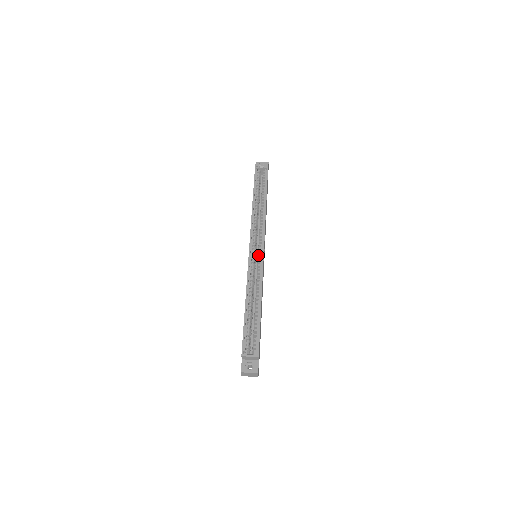
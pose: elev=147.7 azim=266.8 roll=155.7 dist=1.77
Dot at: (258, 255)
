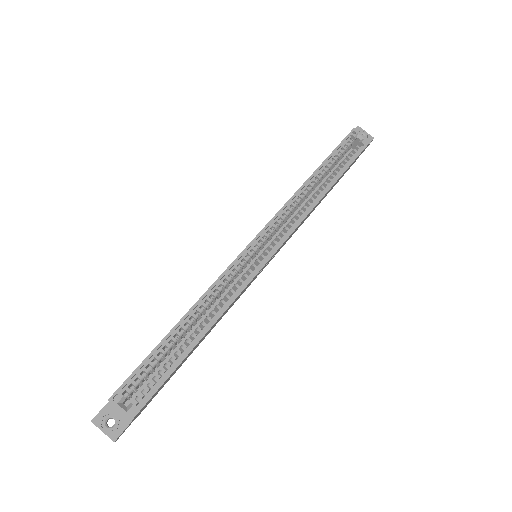
Dot at: (256, 260)
